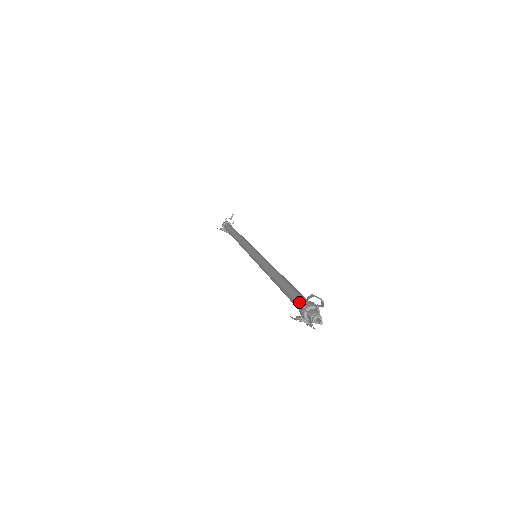
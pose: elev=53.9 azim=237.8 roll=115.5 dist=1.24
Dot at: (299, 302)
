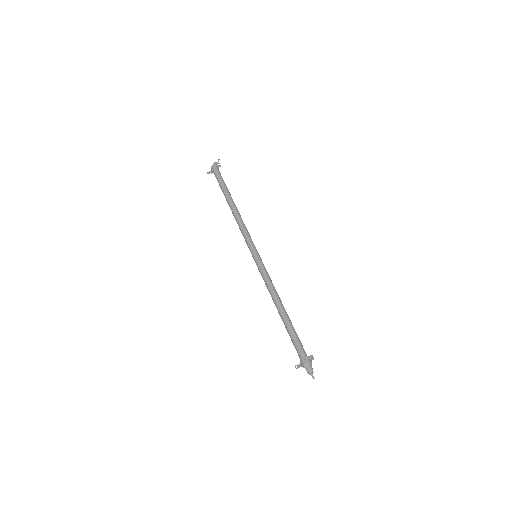
Dot at: (299, 354)
